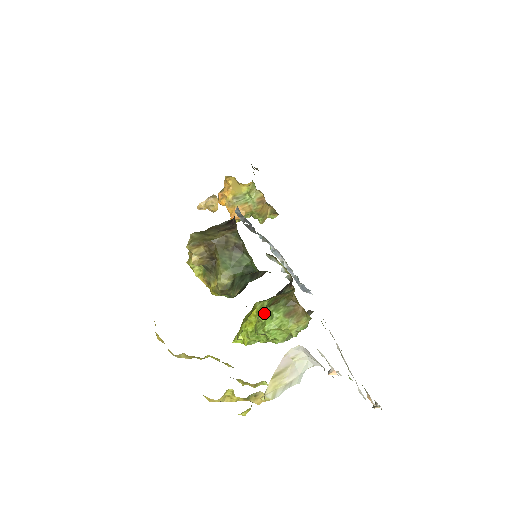
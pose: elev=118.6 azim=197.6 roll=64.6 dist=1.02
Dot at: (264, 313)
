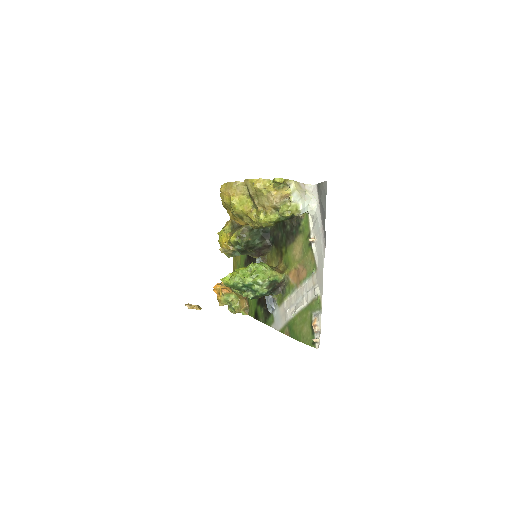
Dot at: occluded
